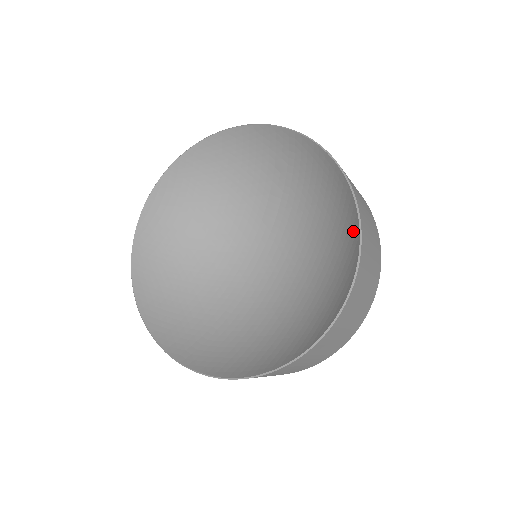
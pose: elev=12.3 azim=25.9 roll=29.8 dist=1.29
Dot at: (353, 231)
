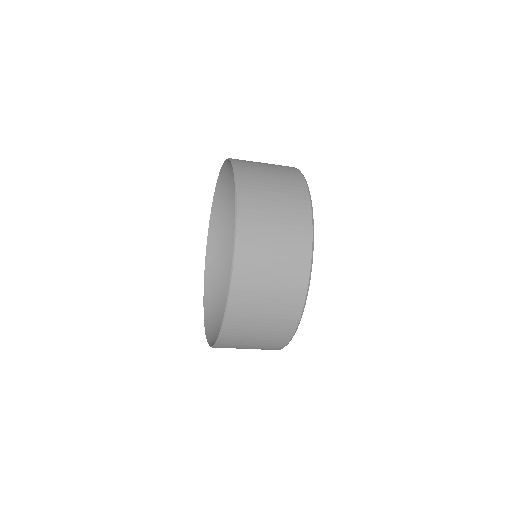
Dot at: occluded
